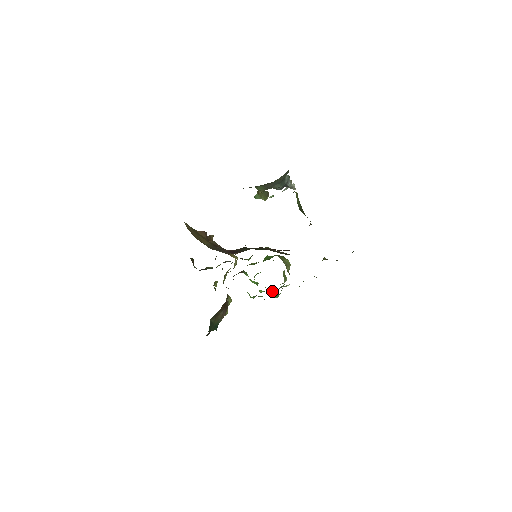
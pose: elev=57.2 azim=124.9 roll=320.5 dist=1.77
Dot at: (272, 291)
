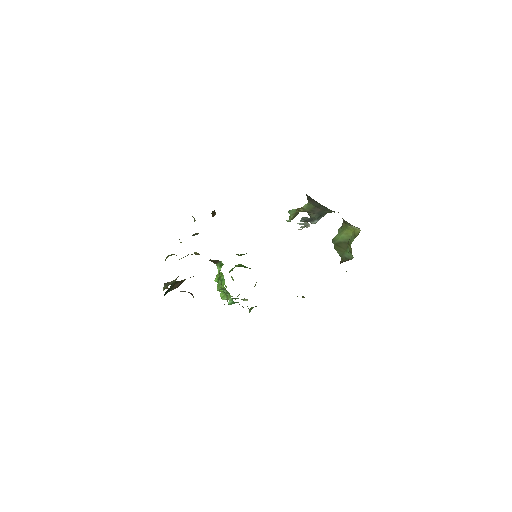
Dot at: (223, 296)
